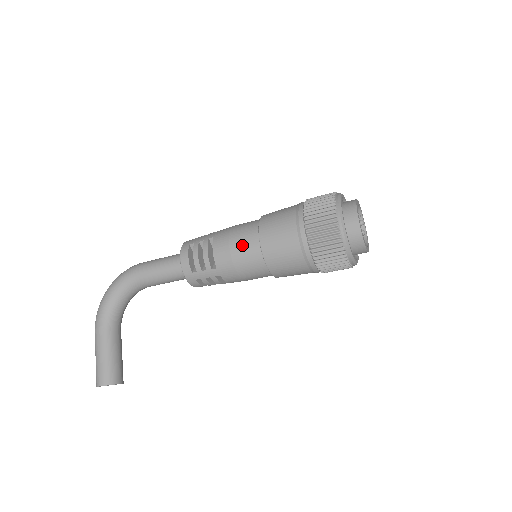
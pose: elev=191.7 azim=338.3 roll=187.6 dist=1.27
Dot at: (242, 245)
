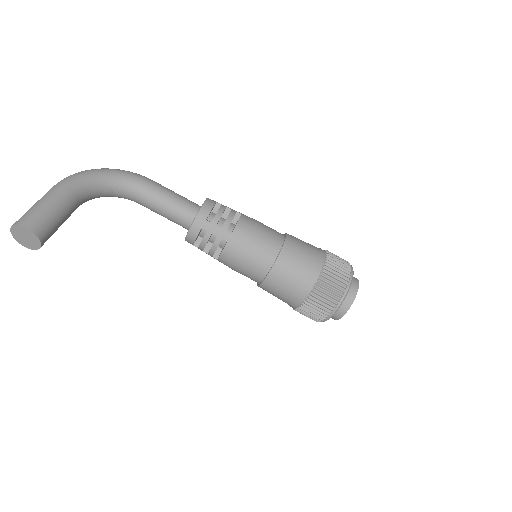
Dot at: (267, 235)
